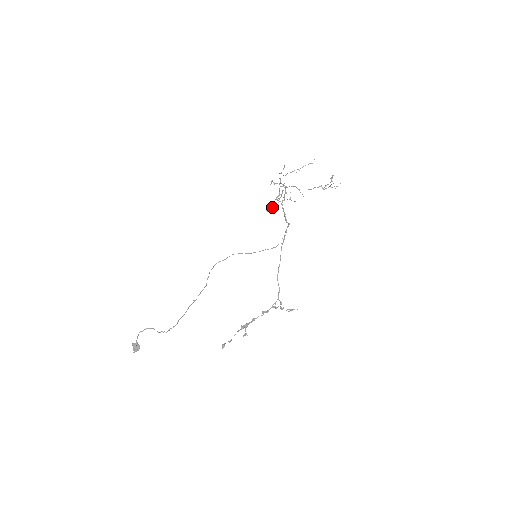
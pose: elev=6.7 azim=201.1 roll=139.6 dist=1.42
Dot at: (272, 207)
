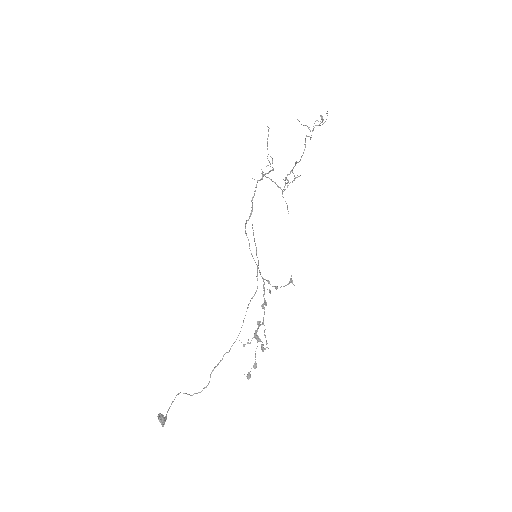
Dot at: (285, 201)
